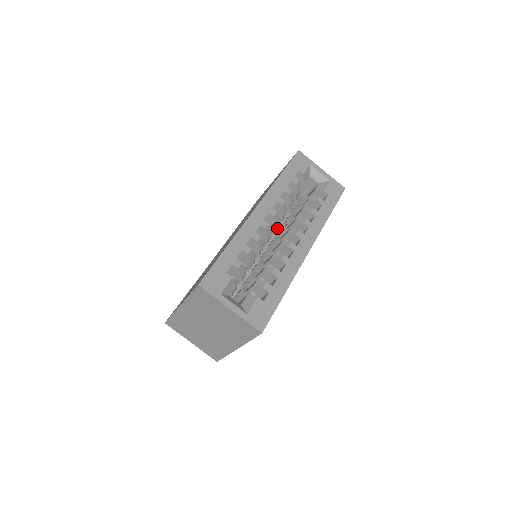
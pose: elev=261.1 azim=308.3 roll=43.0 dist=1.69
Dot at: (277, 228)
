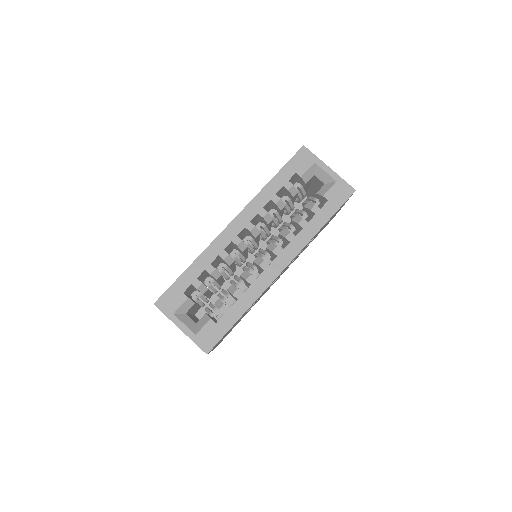
Dot at: occluded
